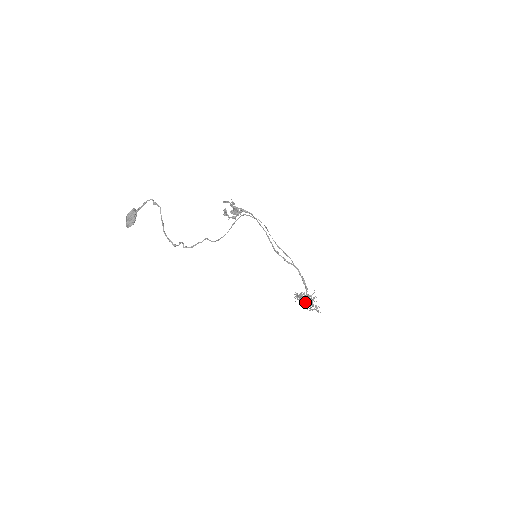
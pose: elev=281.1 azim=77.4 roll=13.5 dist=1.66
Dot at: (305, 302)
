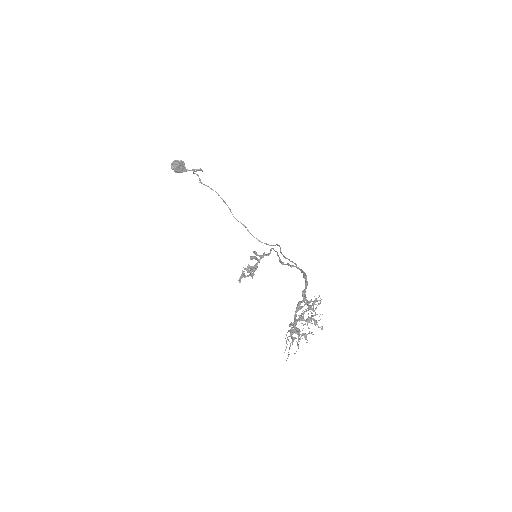
Dot at: occluded
